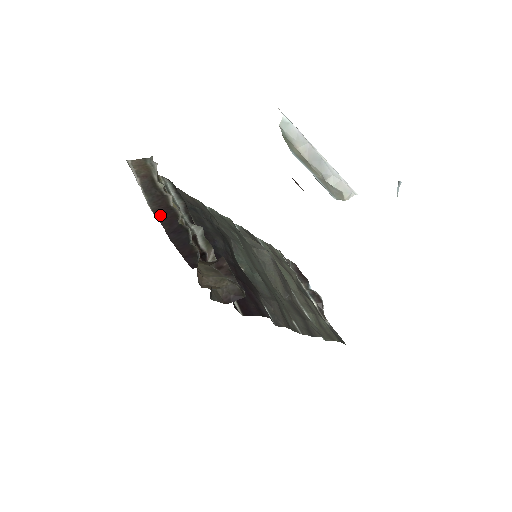
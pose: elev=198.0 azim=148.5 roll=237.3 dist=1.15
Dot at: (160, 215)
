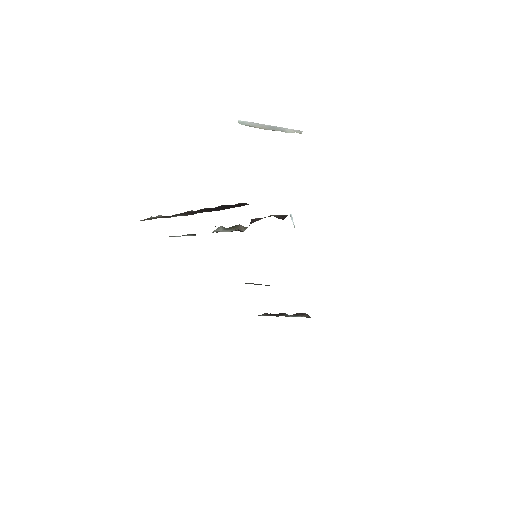
Dot at: occluded
